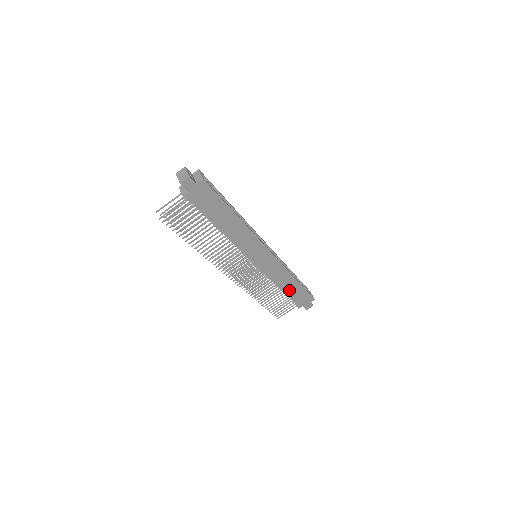
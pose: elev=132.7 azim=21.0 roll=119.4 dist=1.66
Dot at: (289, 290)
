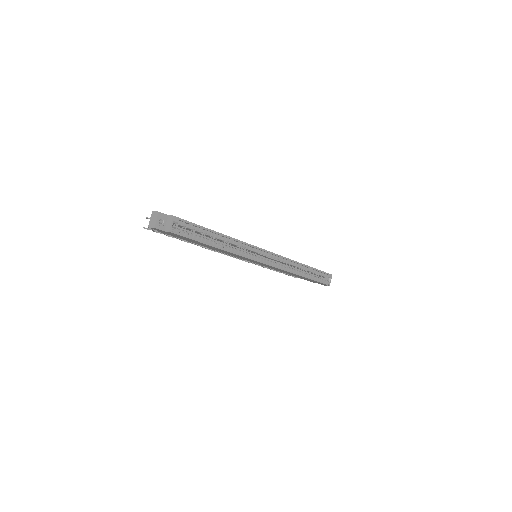
Dot at: occluded
